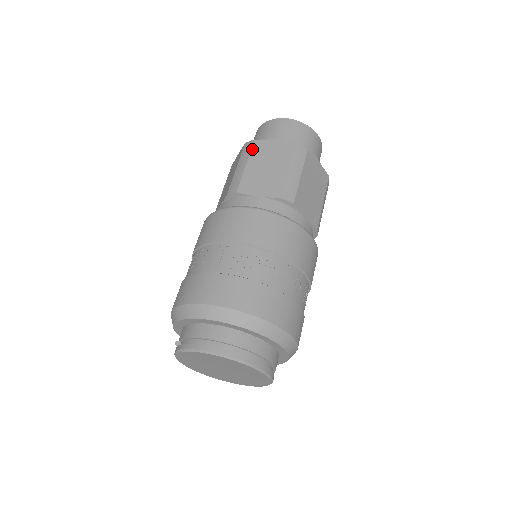
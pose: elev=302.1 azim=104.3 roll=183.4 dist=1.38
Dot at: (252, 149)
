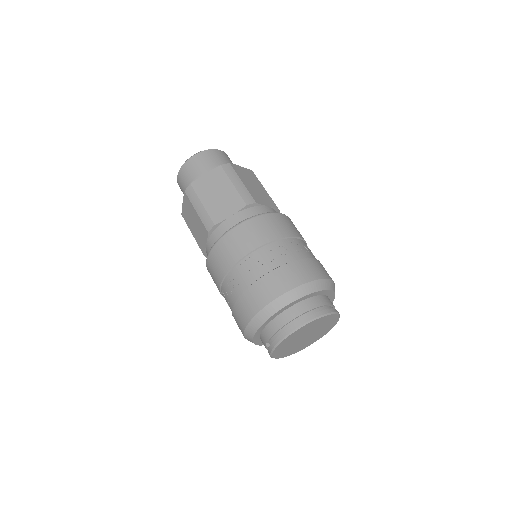
Dot at: (195, 191)
